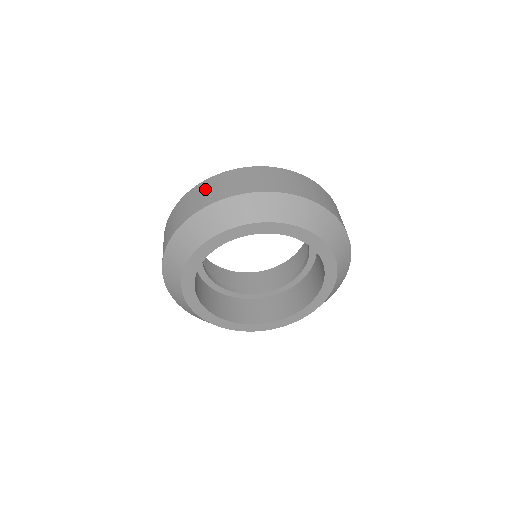
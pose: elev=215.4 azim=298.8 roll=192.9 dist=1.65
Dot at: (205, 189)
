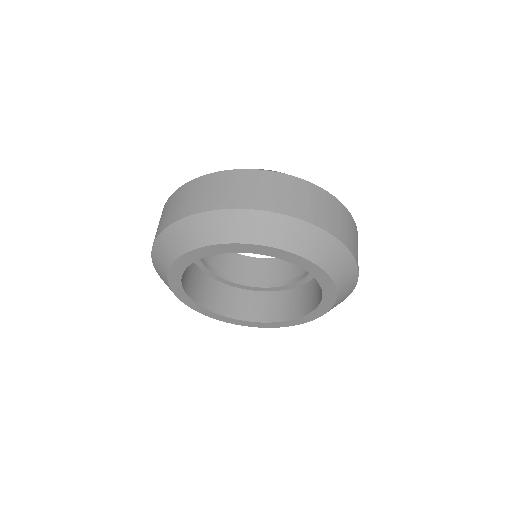
Dot at: occluded
